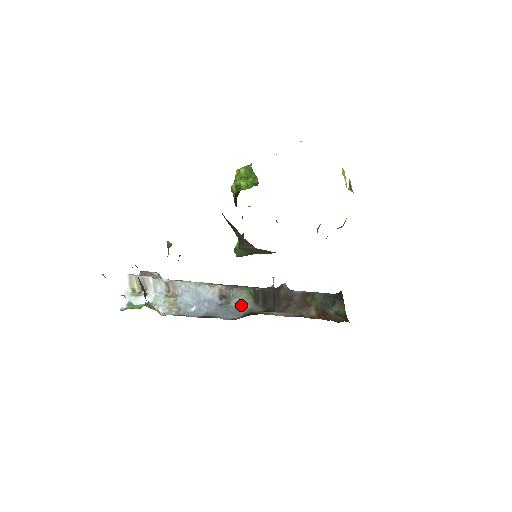
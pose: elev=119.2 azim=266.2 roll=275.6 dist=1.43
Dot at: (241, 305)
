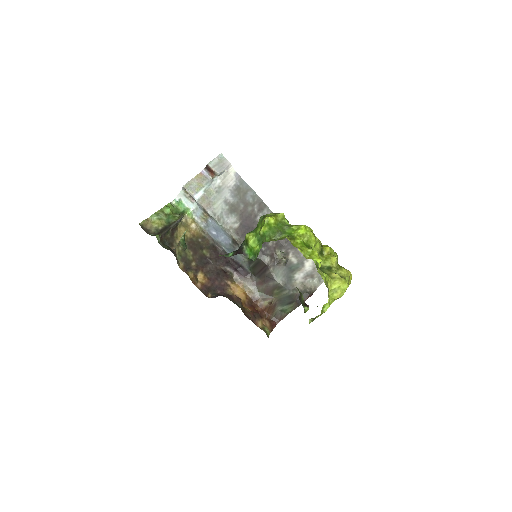
Dot at: (240, 256)
